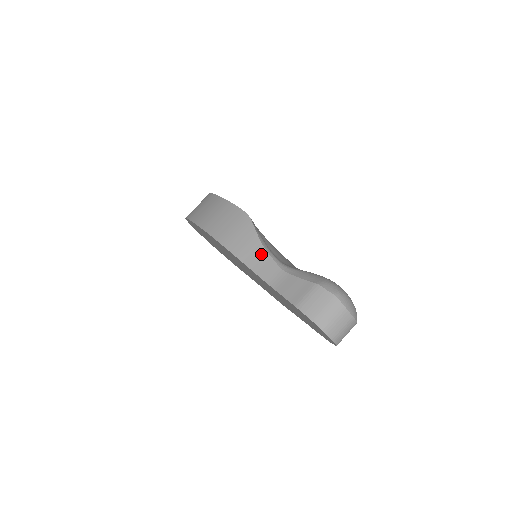
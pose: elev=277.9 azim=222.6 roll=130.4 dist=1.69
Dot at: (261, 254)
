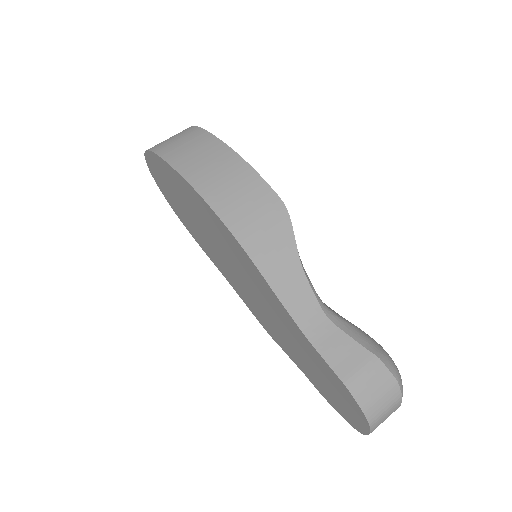
Dot at: (297, 279)
